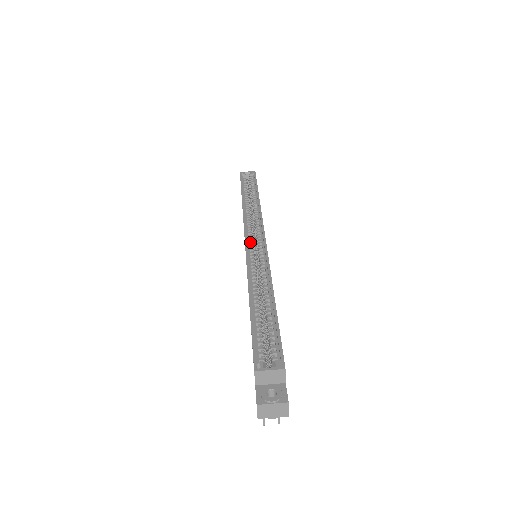
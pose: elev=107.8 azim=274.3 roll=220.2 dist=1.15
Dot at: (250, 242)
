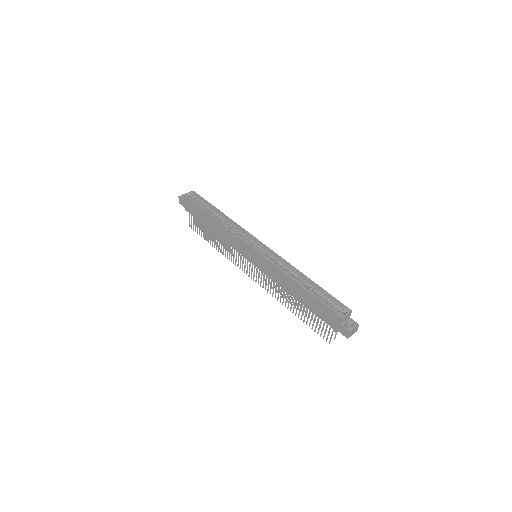
Dot at: (256, 249)
